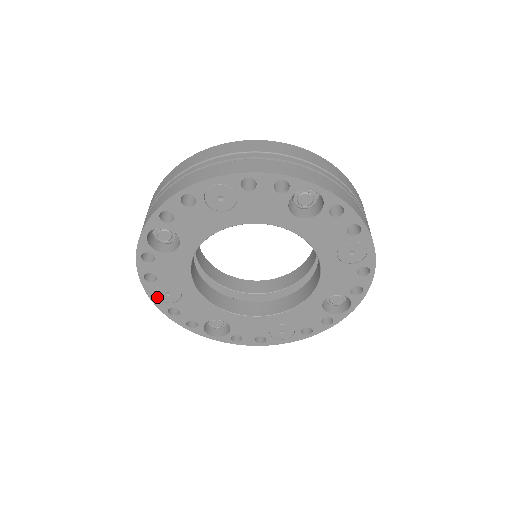
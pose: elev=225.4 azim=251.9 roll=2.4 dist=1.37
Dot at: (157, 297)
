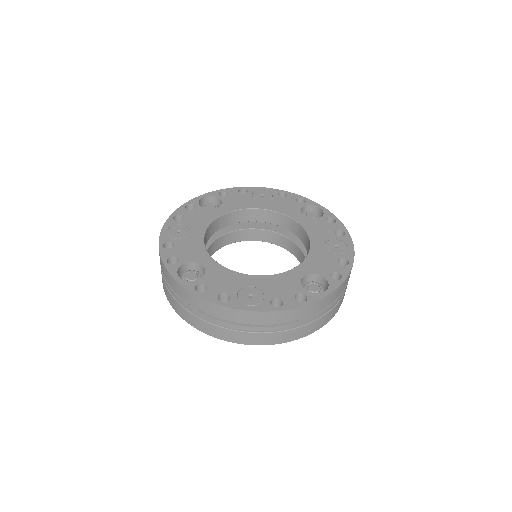
Dot at: (168, 231)
